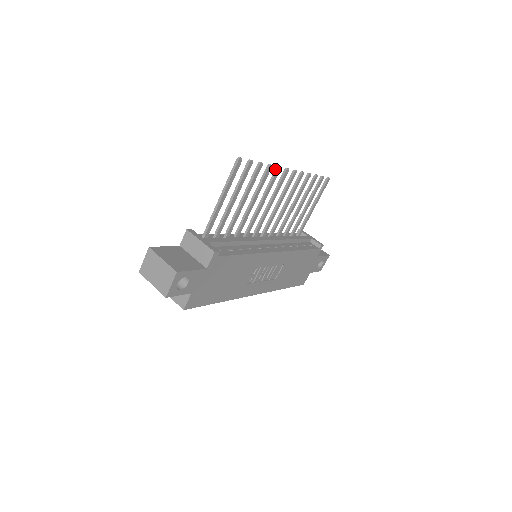
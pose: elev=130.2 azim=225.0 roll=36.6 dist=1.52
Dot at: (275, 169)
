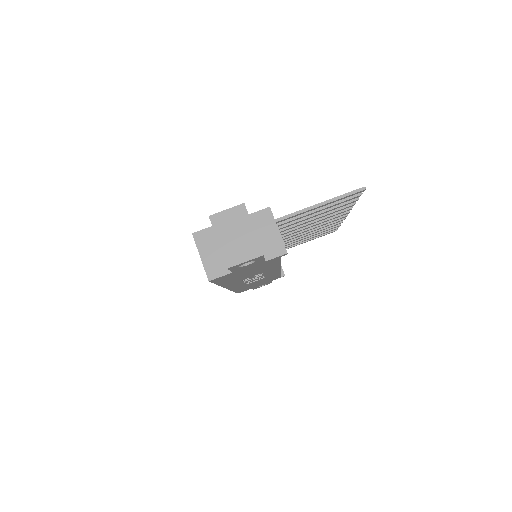
Dot at: (349, 207)
